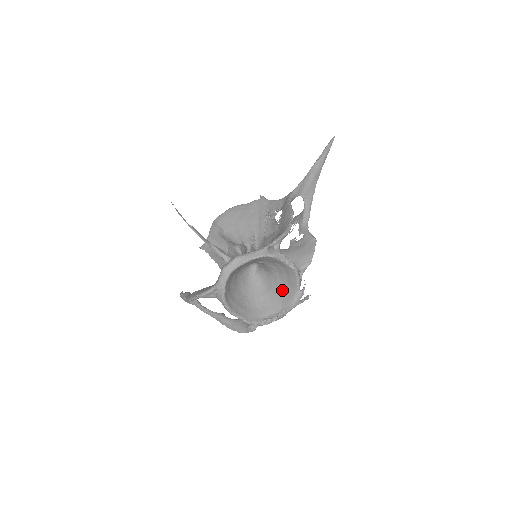
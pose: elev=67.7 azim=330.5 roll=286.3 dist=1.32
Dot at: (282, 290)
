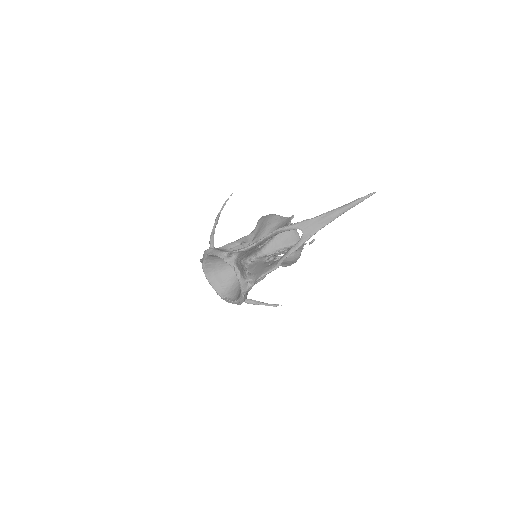
Dot at: occluded
